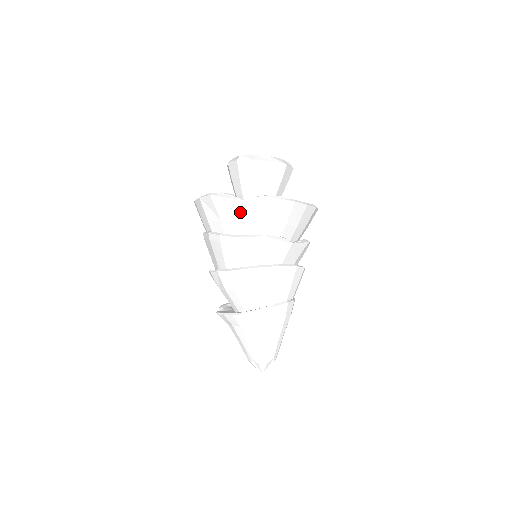
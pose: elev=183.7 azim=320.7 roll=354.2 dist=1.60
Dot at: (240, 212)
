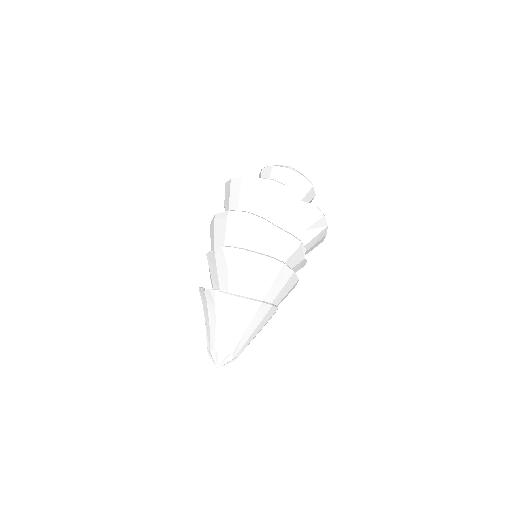
Dot at: (290, 209)
